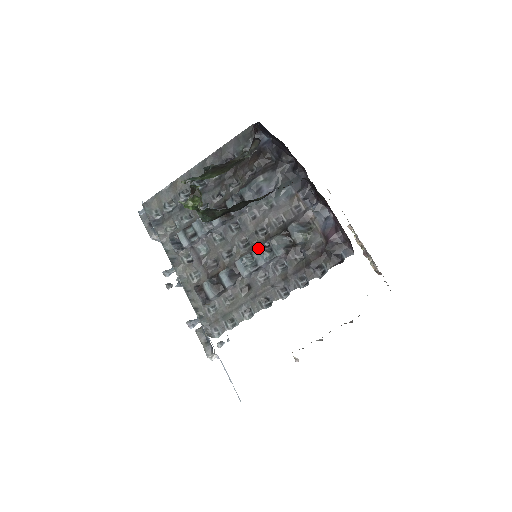
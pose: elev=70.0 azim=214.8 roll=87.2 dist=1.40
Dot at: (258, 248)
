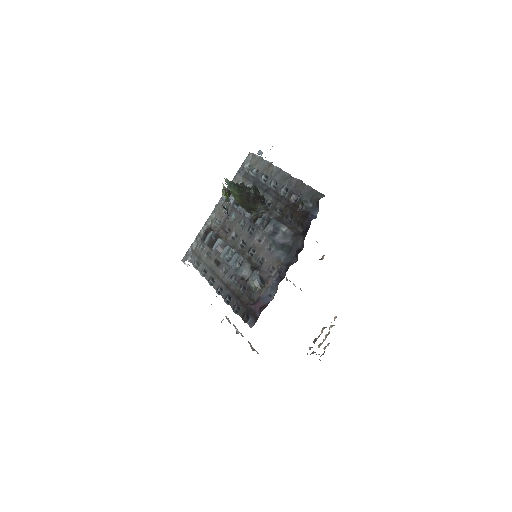
Dot at: (238, 256)
